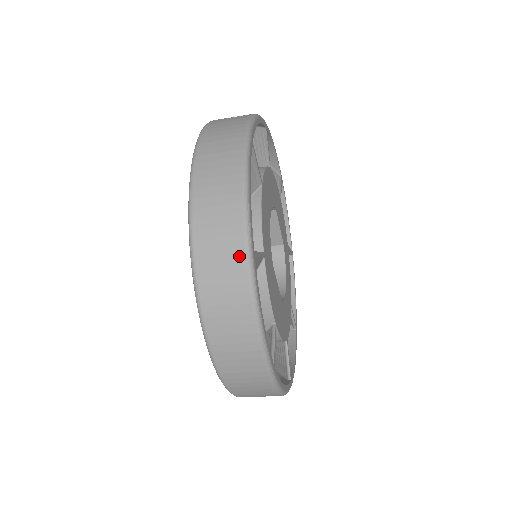
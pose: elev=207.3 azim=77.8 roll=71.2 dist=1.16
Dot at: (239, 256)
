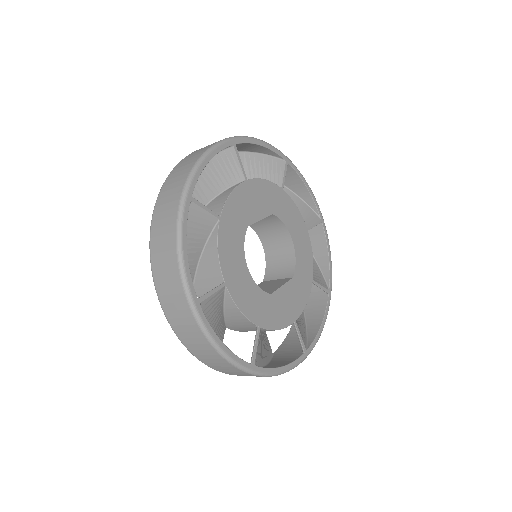
Dot at: (245, 374)
